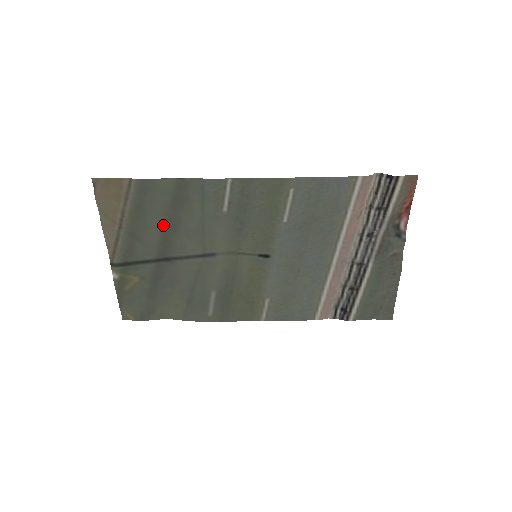
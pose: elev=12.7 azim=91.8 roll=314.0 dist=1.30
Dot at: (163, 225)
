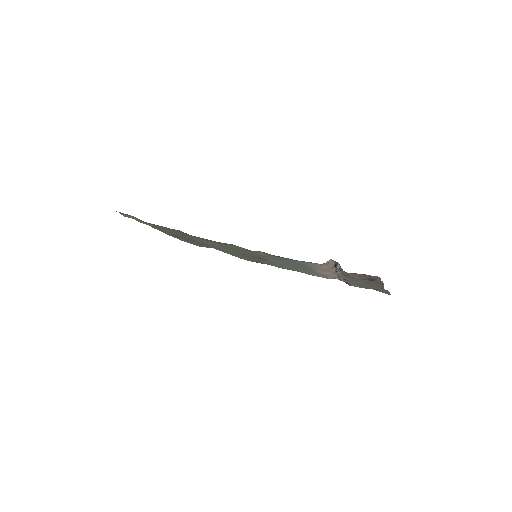
Dot at: (178, 234)
